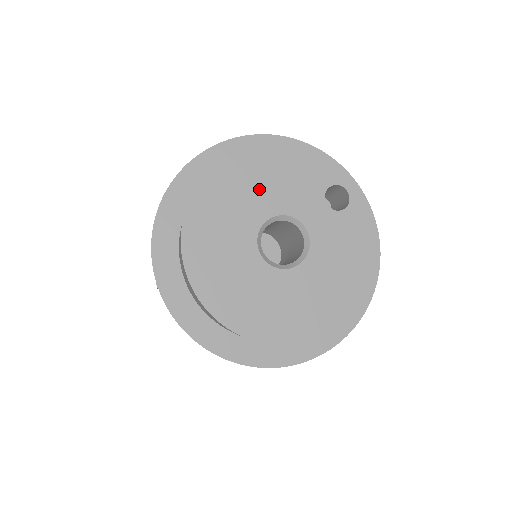
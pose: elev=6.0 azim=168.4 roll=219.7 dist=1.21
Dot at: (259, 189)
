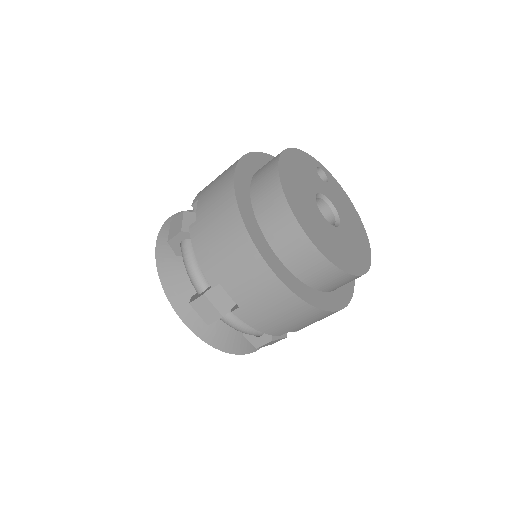
Dot at: (301, 181)
